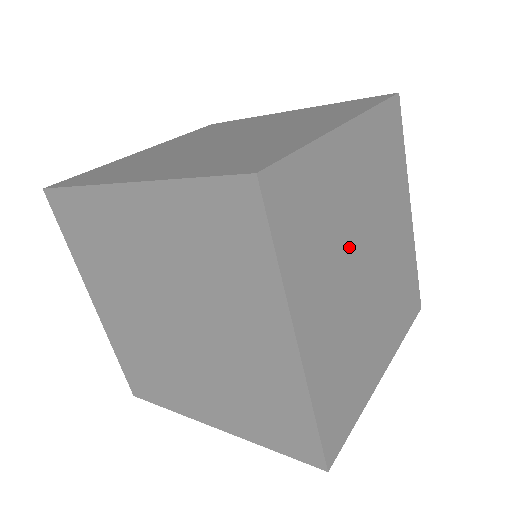
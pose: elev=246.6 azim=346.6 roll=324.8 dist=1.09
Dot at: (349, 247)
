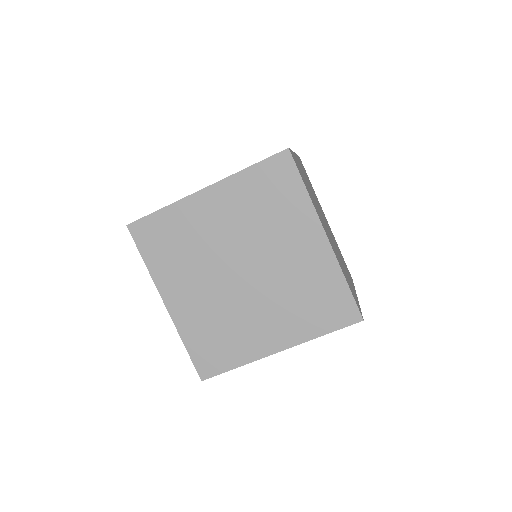
Dot at: occluded
